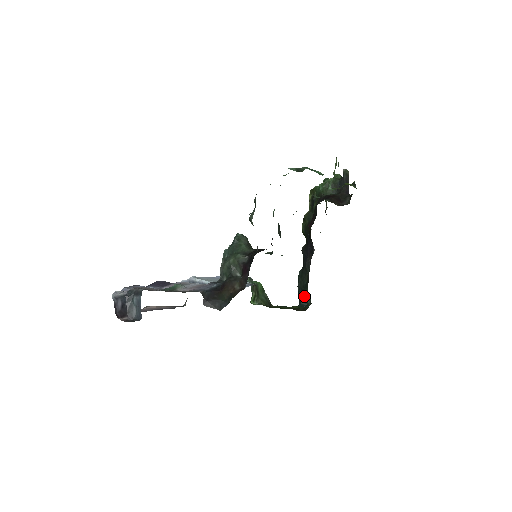
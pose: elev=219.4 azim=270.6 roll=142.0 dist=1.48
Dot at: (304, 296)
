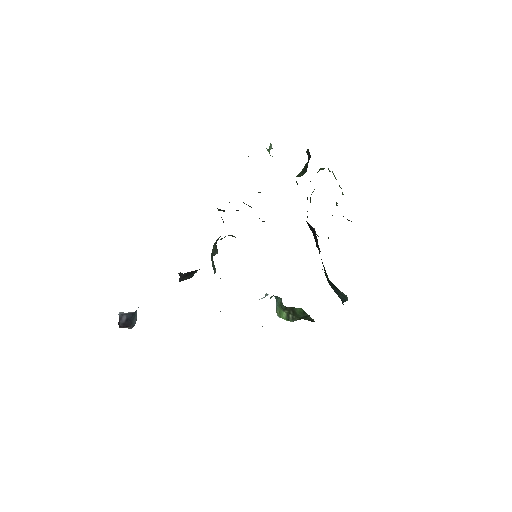
Dot at: (337, 290)
